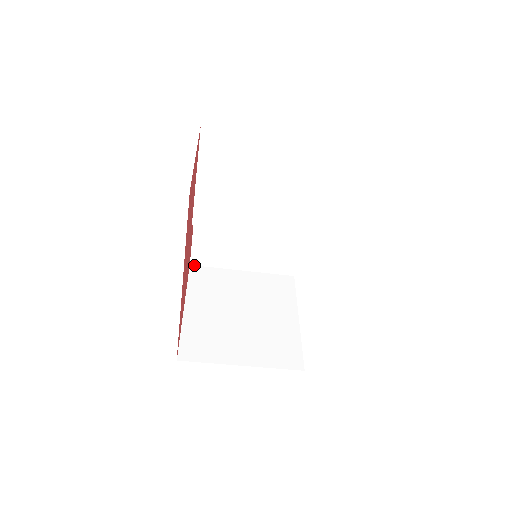
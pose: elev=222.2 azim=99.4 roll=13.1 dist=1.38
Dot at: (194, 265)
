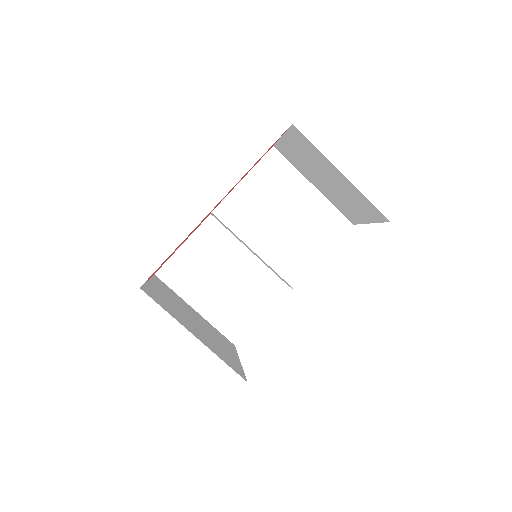
Dot at: (158, 277)
